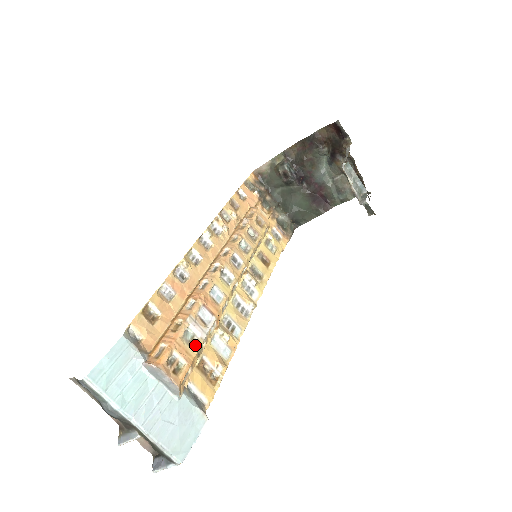
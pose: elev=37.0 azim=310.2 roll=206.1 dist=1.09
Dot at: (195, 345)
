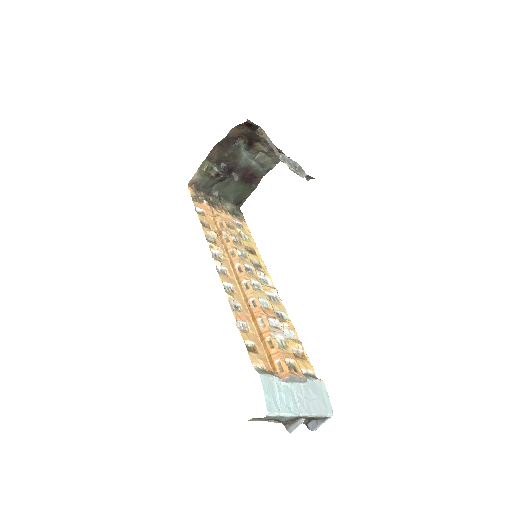
Dot at: (287, 346)
